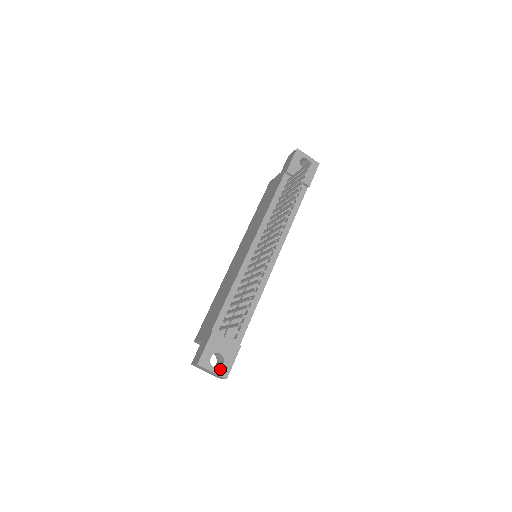
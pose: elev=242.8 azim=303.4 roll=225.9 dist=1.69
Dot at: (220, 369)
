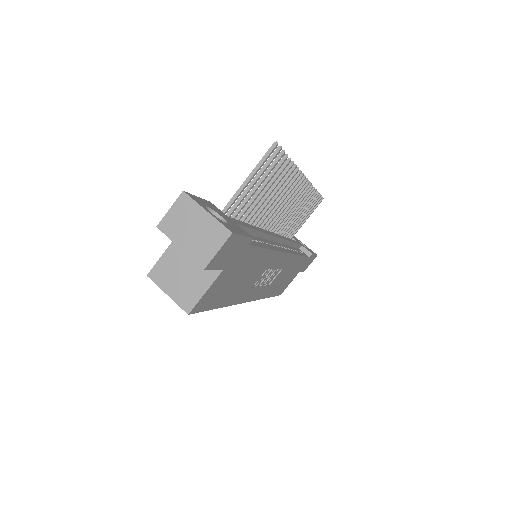
Dot at: (221, 221)
